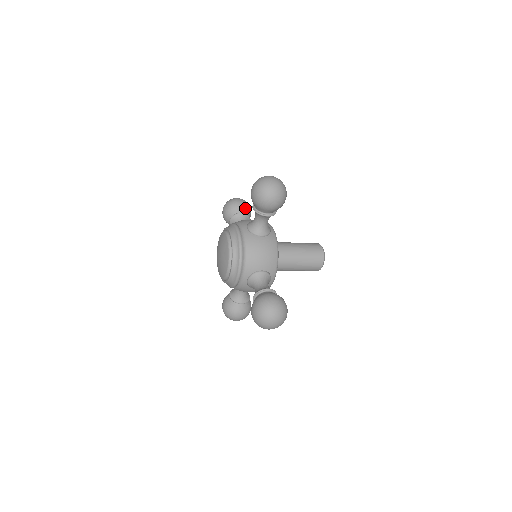
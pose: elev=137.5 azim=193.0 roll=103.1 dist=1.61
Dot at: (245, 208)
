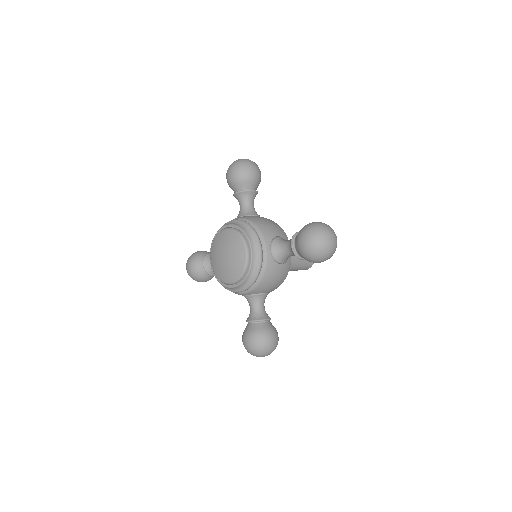
Dot at: occluded
